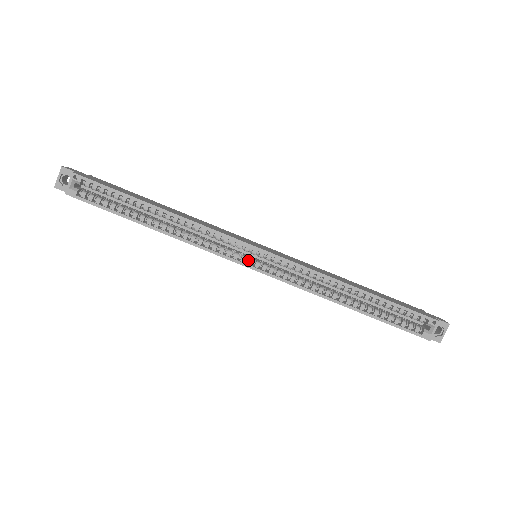
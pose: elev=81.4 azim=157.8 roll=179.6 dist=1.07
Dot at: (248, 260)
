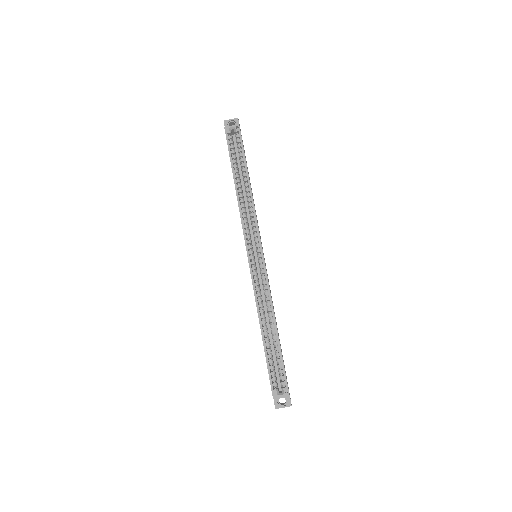
Dot at: (251, 251)
